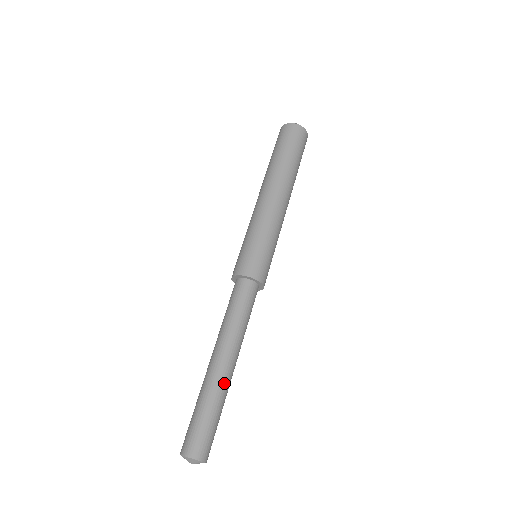
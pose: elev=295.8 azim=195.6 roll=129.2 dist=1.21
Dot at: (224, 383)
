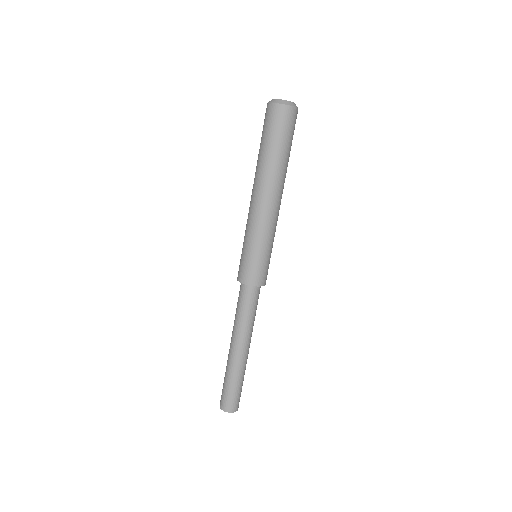
Dot at: (242, 364)
